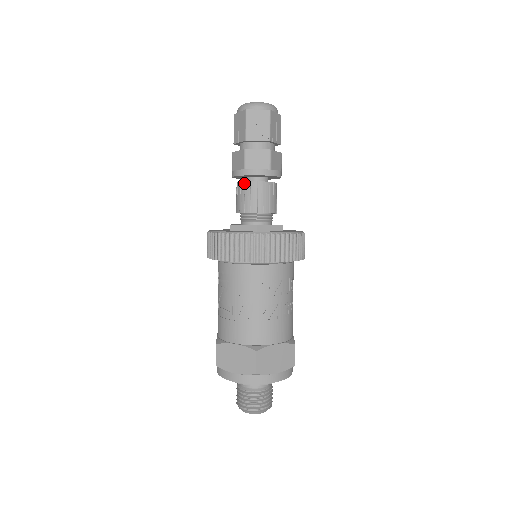
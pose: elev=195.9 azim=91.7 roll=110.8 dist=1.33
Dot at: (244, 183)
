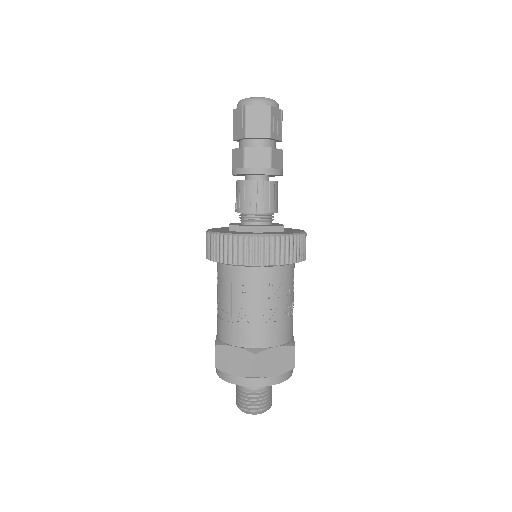
Dot at: (243, 182)
